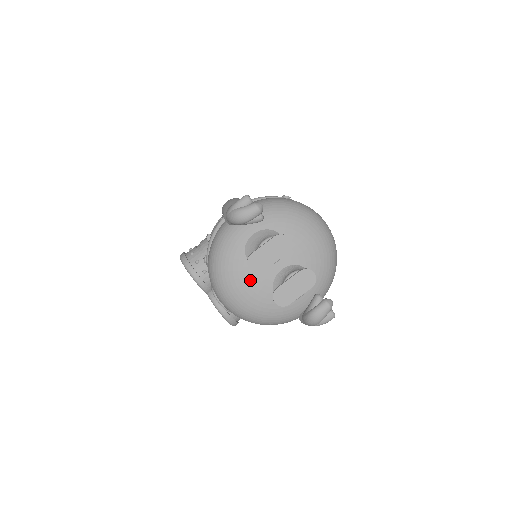
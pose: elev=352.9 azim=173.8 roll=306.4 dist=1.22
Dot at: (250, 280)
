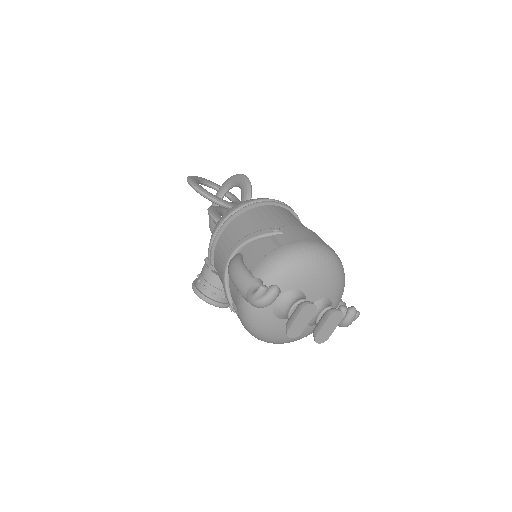
Dot at: occluded
